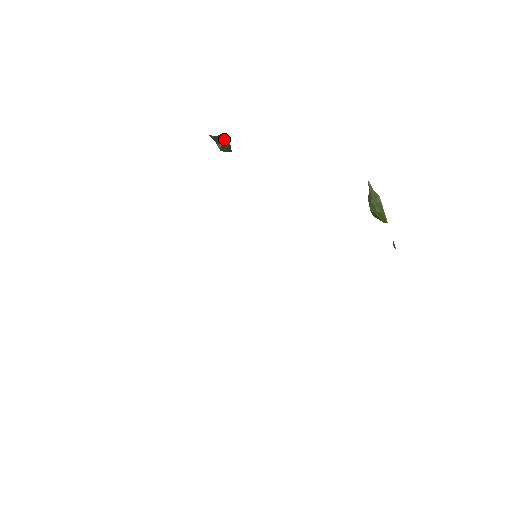
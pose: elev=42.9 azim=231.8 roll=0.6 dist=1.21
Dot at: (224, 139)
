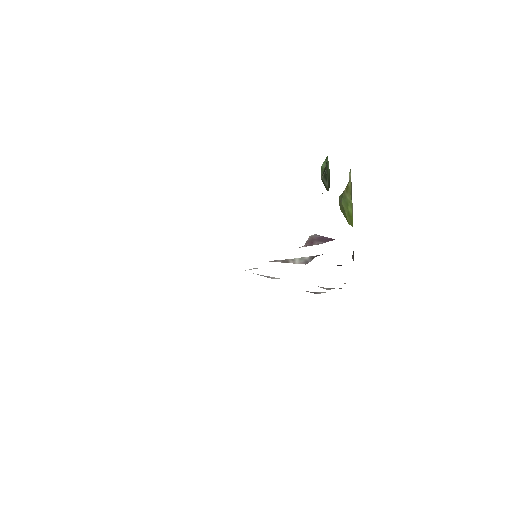
Dot at: (328, 165)
